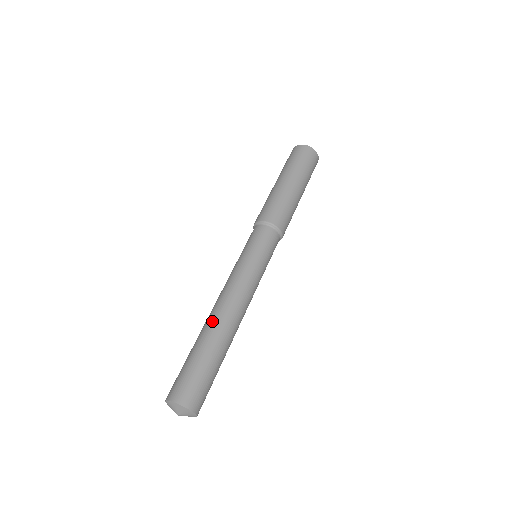
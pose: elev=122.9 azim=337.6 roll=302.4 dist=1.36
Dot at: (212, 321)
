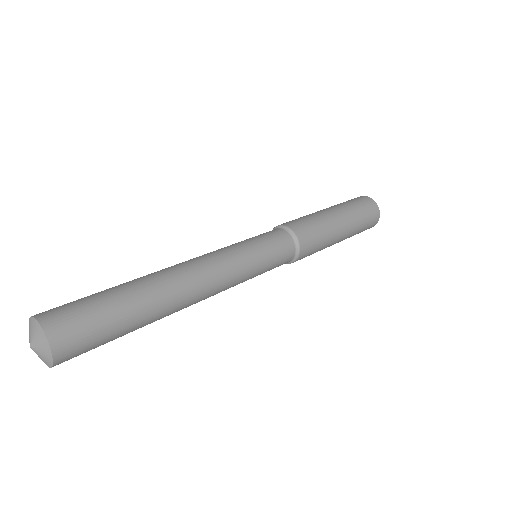
Dot at: occluded
